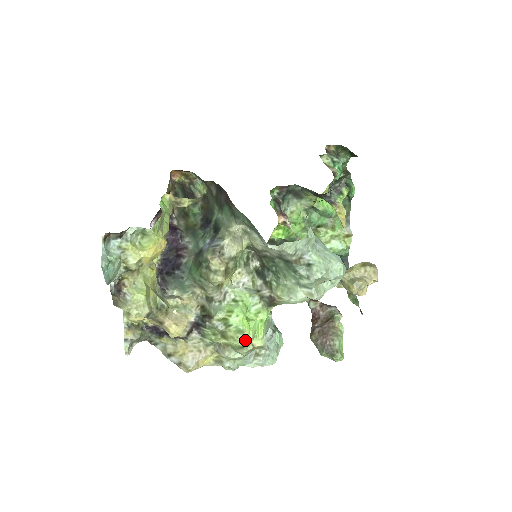
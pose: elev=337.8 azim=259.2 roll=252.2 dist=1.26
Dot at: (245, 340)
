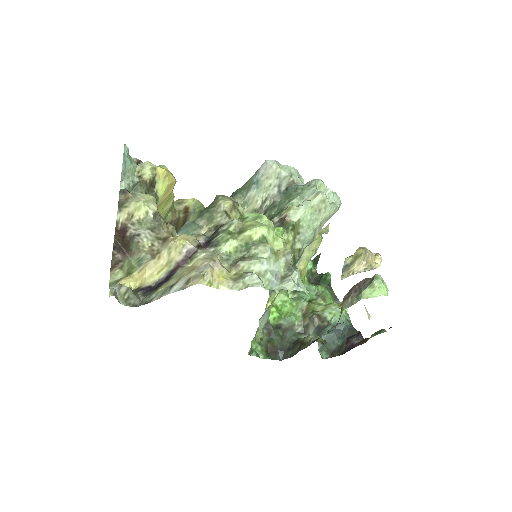
Dot at: (266, 224)
